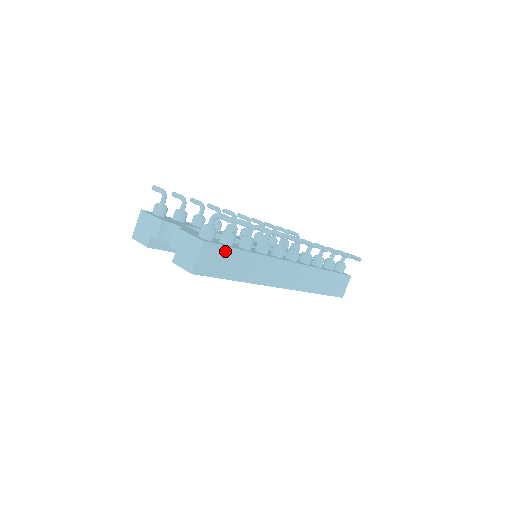
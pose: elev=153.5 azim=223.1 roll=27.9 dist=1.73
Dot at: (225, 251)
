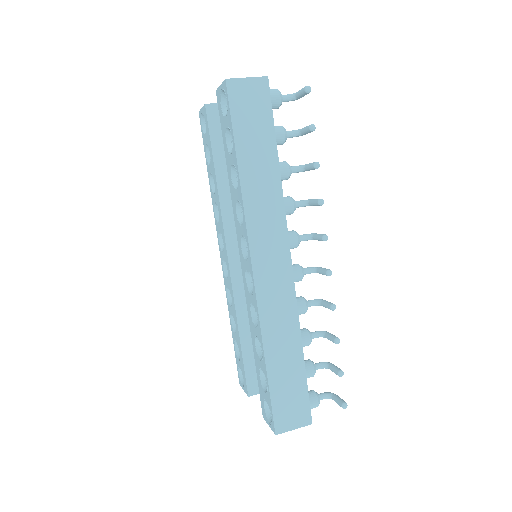
Dot at: (267, 119)
